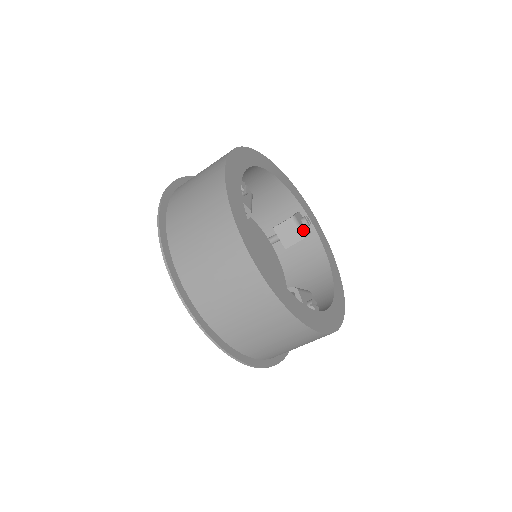
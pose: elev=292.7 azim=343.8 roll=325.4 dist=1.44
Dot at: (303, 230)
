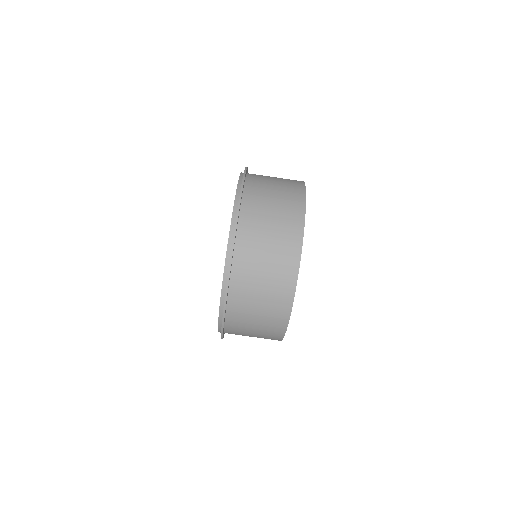
Dot at: occluded
